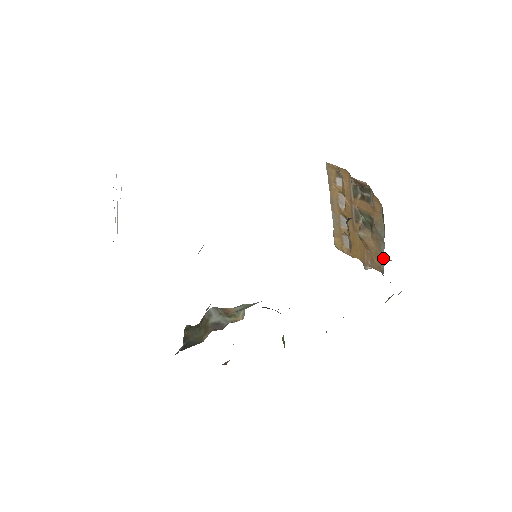
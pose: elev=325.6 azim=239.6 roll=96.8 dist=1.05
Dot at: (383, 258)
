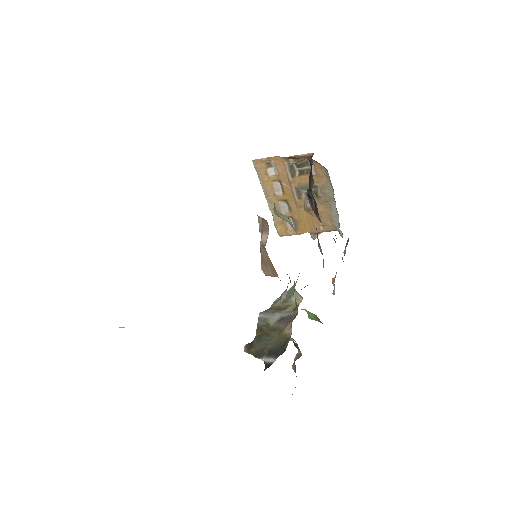
Dot at: (336, 215)
